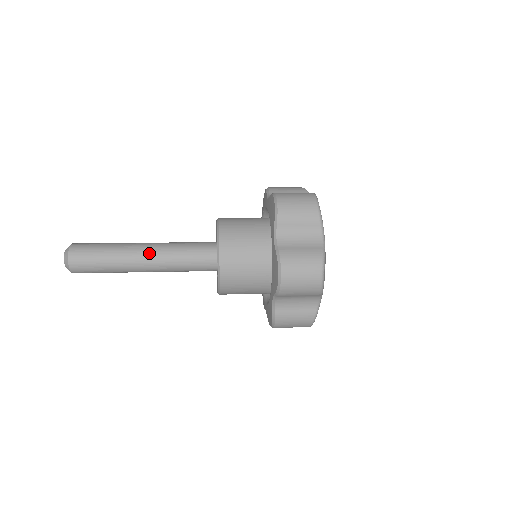
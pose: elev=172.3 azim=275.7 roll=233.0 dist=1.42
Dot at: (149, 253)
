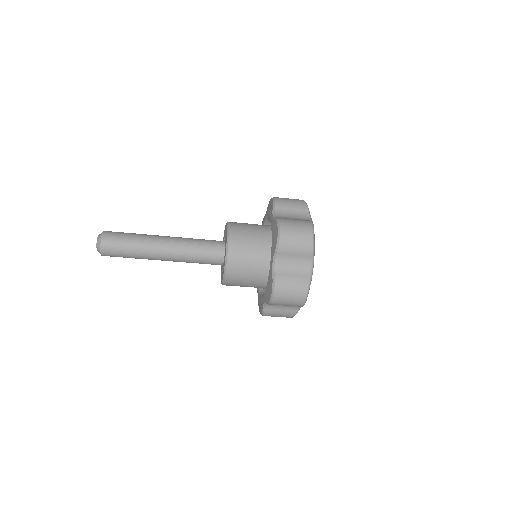
Dot at: occluded
